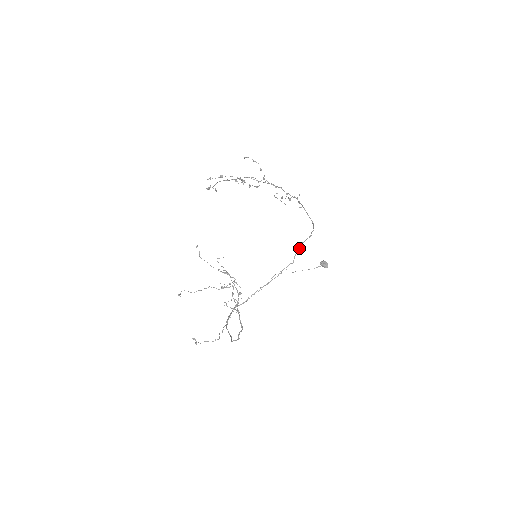
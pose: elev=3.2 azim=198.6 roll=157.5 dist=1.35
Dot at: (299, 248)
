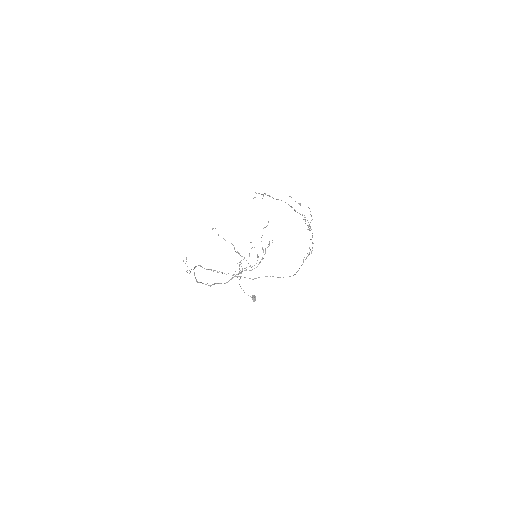
Dot at: (266, 276)
